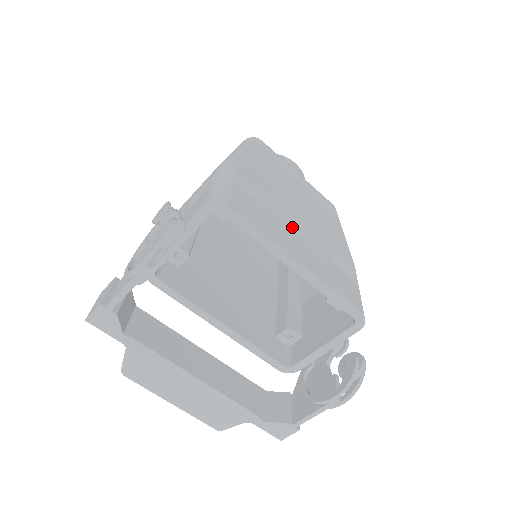
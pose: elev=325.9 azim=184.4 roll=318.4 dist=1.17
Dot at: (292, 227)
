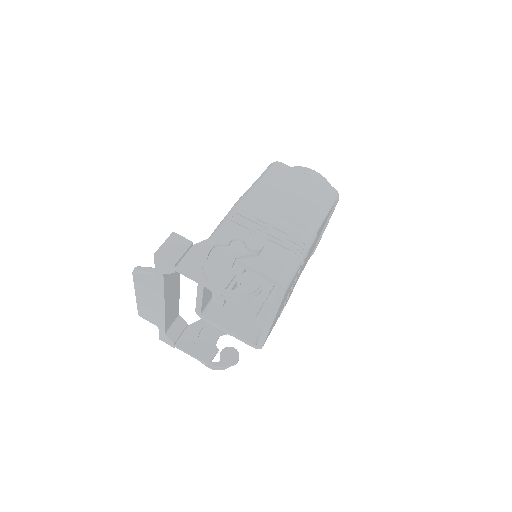
Dot at: occluded
